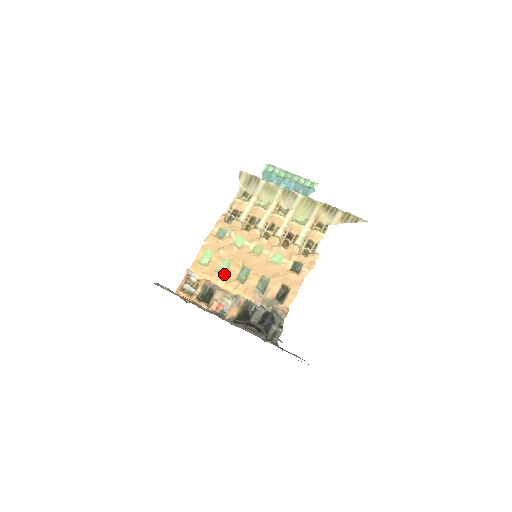
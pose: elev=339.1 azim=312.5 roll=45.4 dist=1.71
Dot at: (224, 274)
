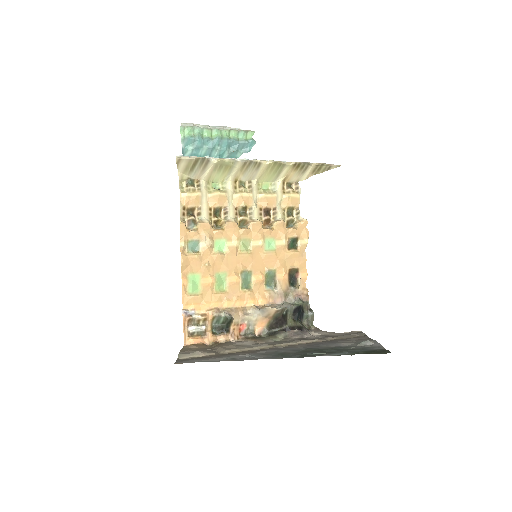
Dot at: (226, 291)
